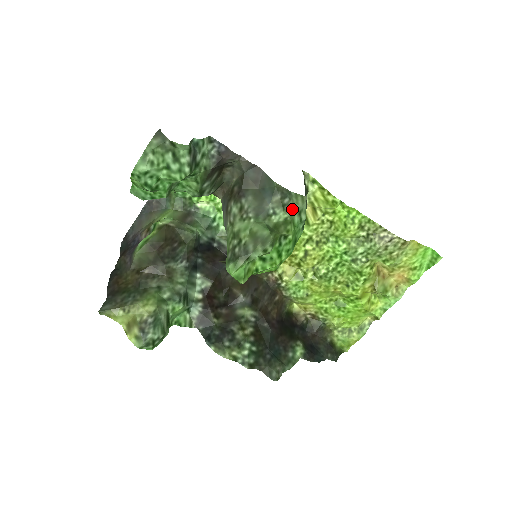
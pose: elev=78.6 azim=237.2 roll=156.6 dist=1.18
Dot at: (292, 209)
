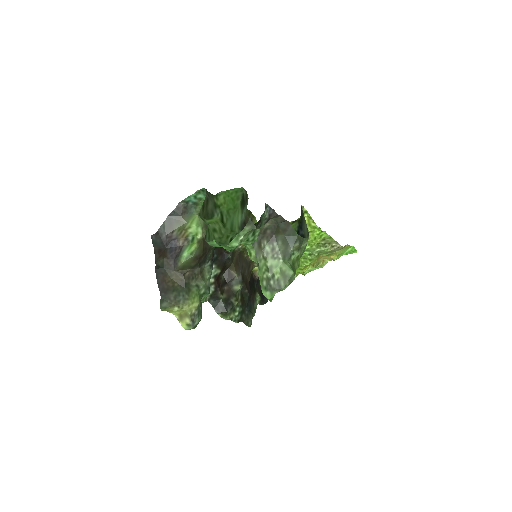
Dot at: (301, 248)
